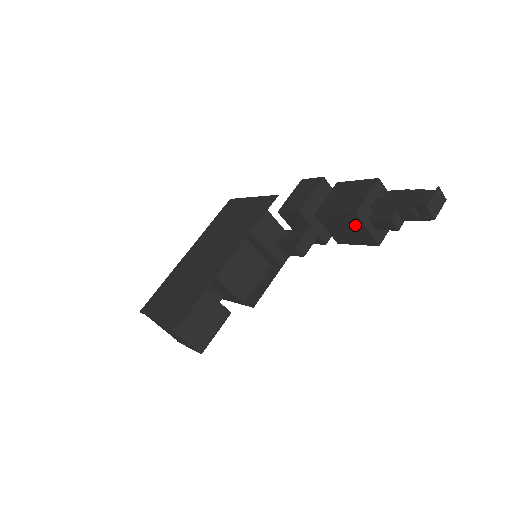
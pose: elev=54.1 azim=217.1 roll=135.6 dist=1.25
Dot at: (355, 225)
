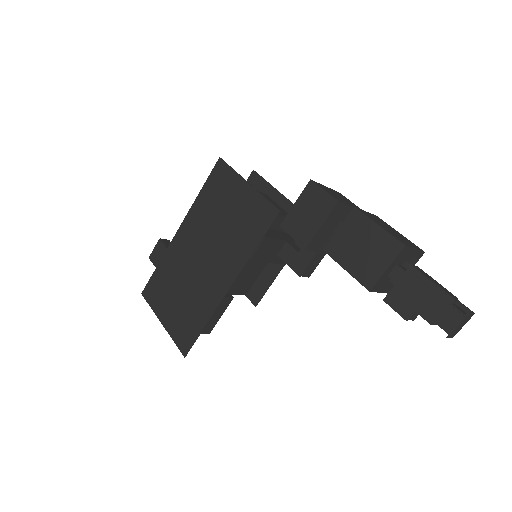
Dot at: occluded
